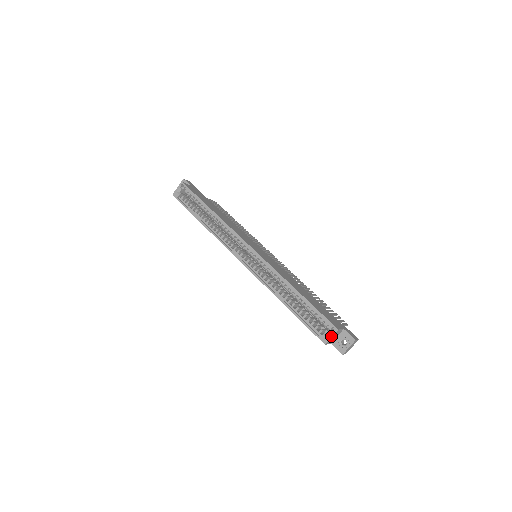
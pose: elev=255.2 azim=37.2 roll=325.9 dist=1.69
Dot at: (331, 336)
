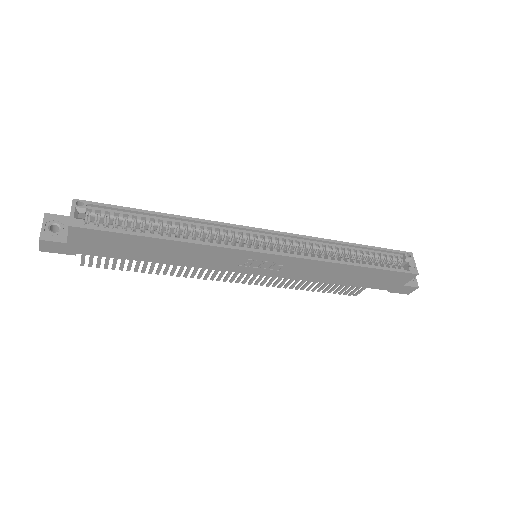
Dot at: (414, 262)
